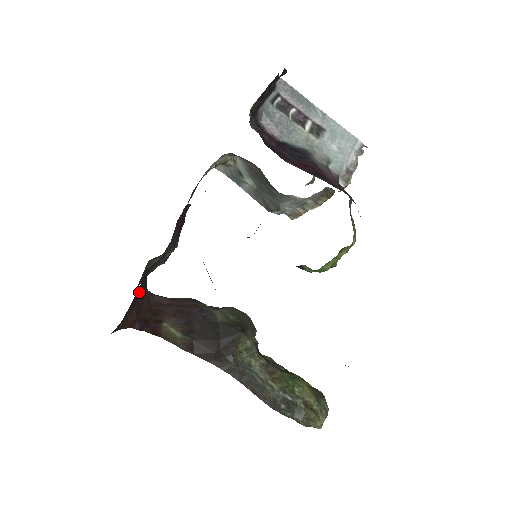
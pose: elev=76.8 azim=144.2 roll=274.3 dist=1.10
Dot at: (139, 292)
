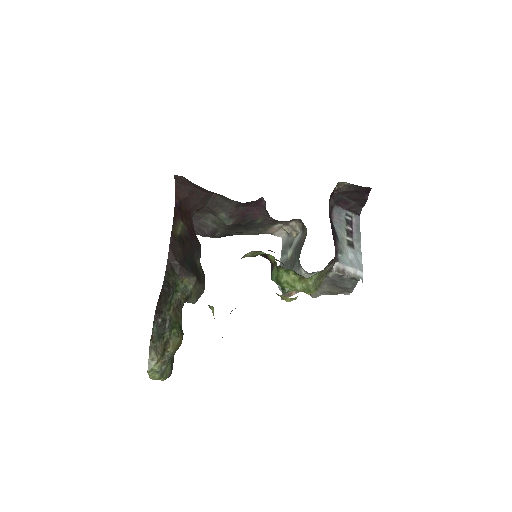
Dot at: (198, 197)
